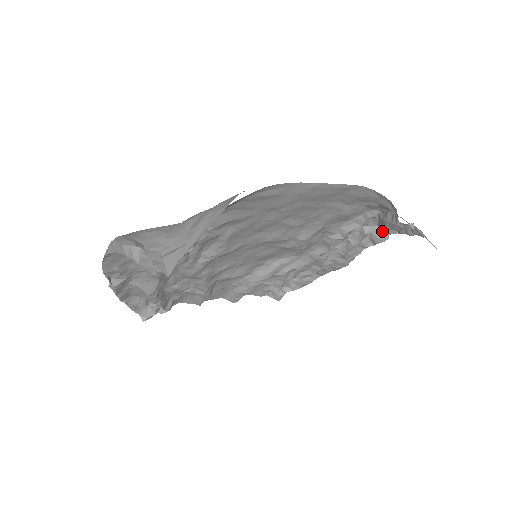
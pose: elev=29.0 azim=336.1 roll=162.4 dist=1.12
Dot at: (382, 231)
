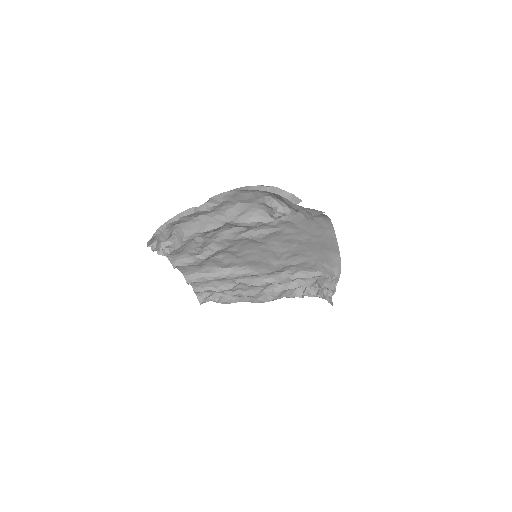
Dot at: (306, 290)
